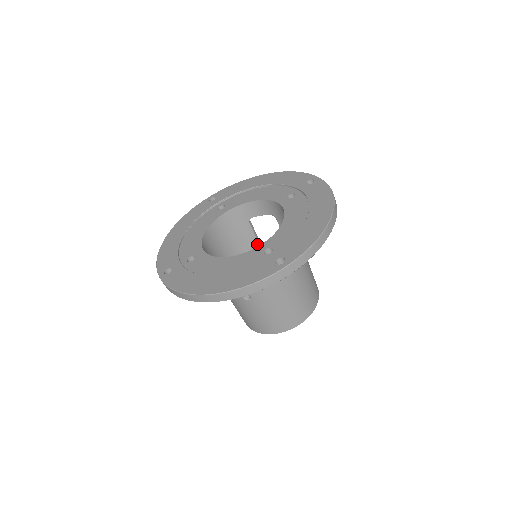
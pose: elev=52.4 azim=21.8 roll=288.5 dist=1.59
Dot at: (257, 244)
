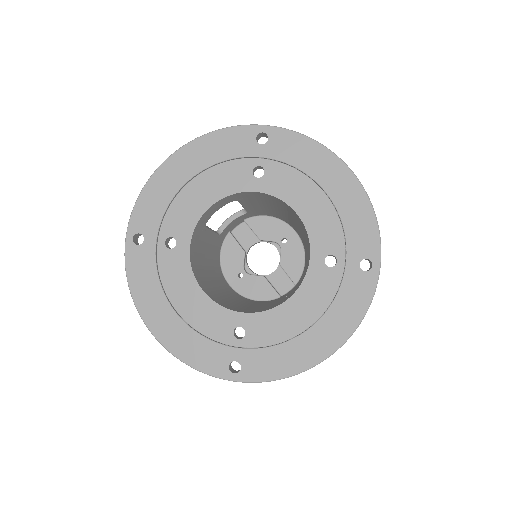
Dot at: (213, 234)
